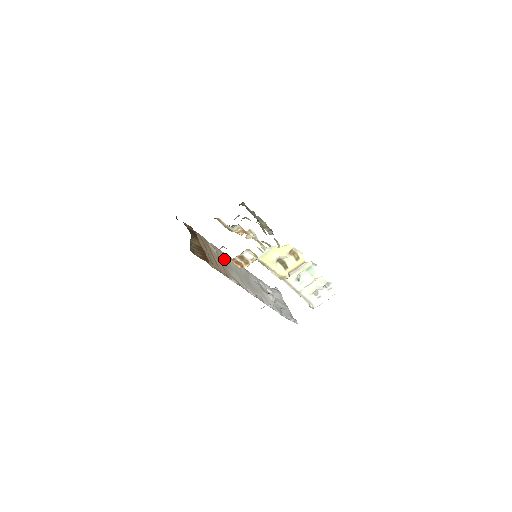
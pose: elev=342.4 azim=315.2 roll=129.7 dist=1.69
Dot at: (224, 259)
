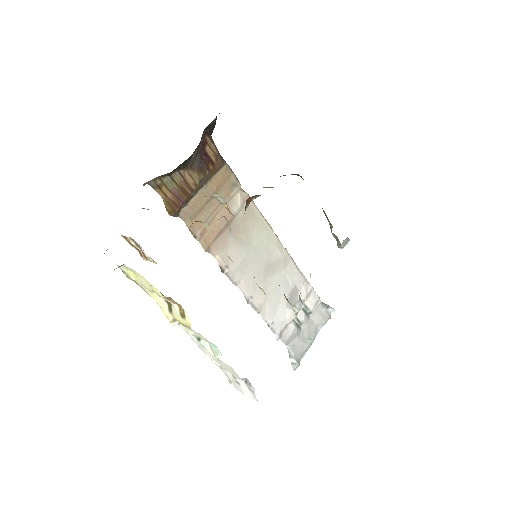
Dot at: (246, 225)
